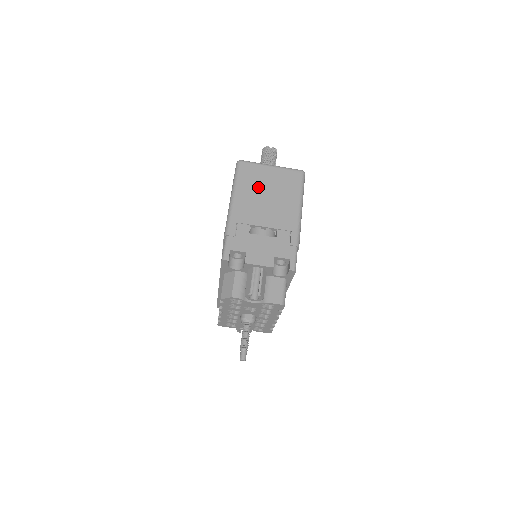
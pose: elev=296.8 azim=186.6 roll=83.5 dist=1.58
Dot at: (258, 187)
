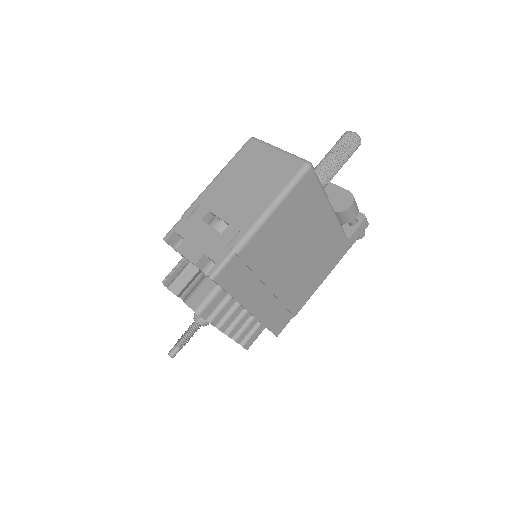
Dot at: (246, 171)
